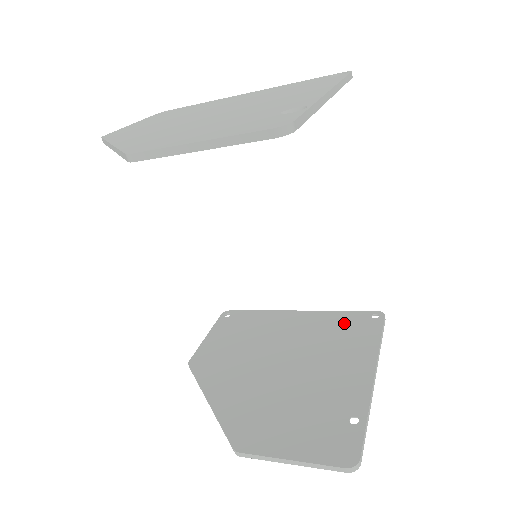
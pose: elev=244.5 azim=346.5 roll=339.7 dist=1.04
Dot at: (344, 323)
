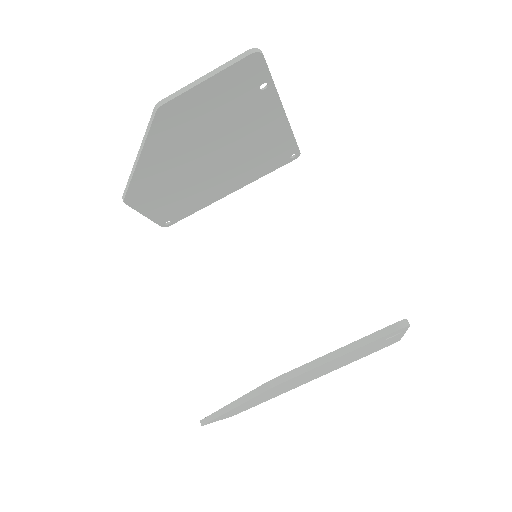
Dot at: occluded
